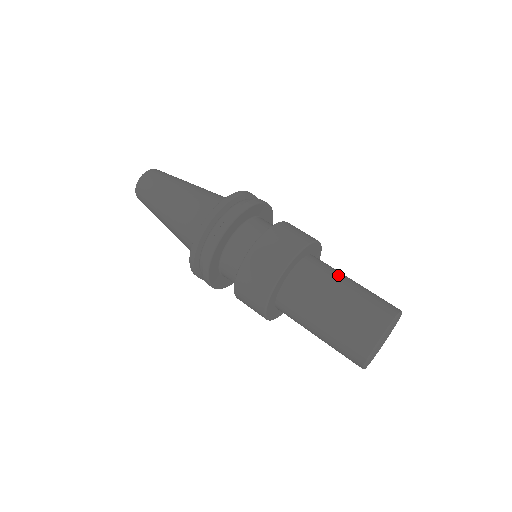
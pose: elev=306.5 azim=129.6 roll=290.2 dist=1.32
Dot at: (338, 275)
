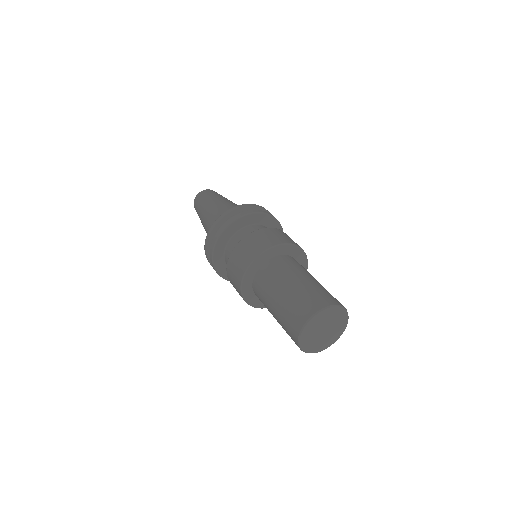
Dot at: (301, 271)
